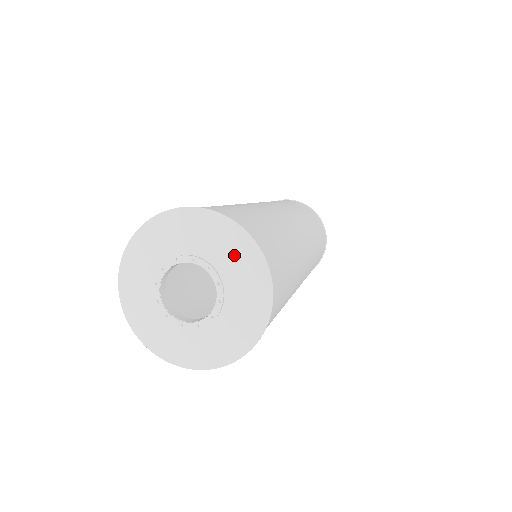
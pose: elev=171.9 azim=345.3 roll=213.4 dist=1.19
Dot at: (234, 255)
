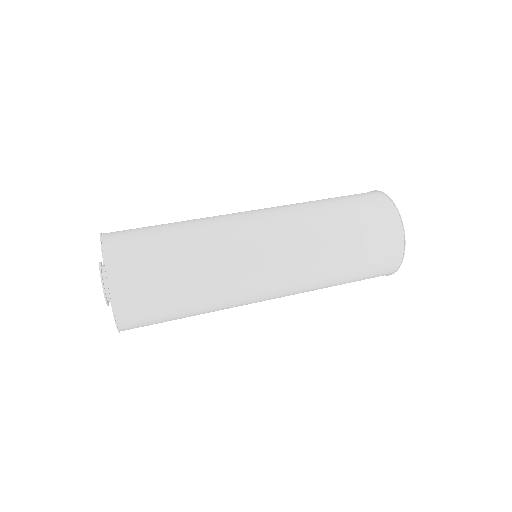
Dot at: occluded
